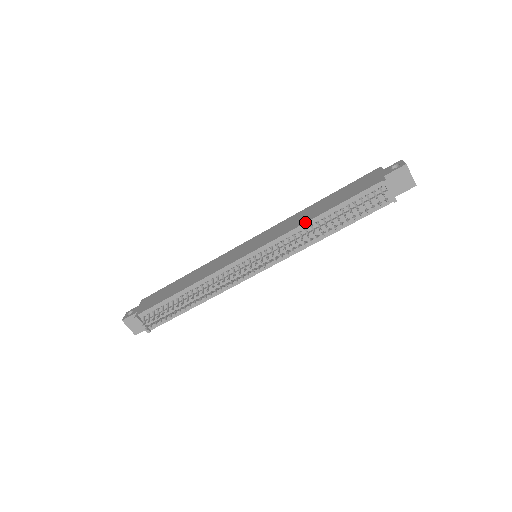
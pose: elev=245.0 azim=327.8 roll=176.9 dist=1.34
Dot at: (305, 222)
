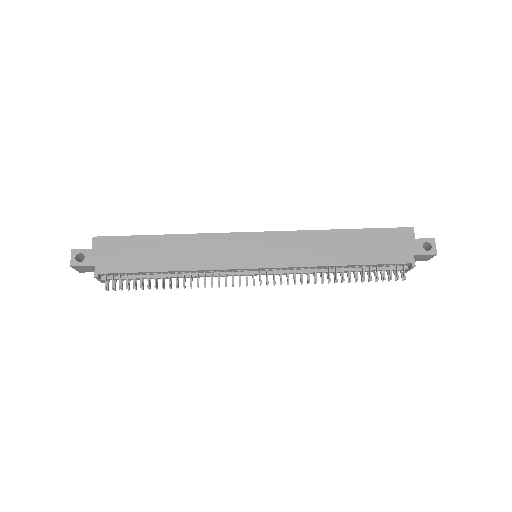
Dot at: (327, 265)
